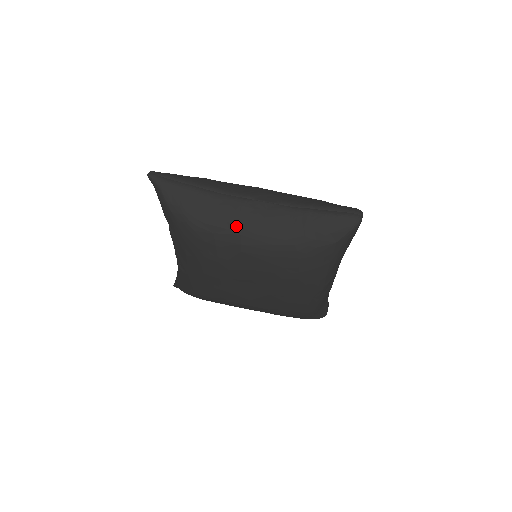
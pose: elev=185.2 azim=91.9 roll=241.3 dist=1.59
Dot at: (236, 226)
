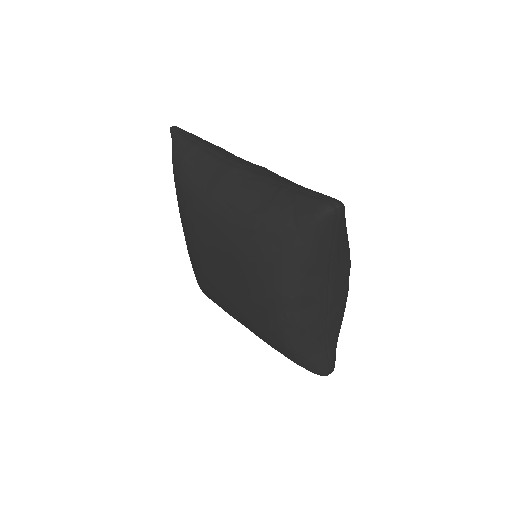
Dot at: (212, 188)
